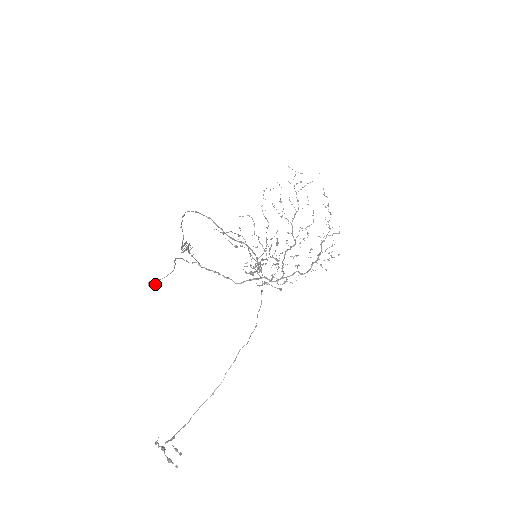
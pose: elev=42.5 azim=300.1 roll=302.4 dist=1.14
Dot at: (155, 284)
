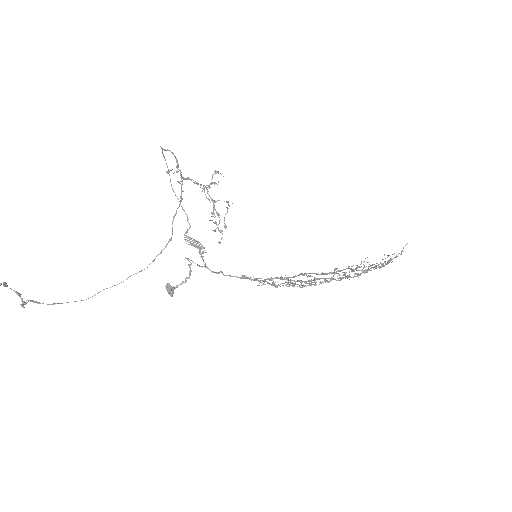
Dot at: (169, 285)
